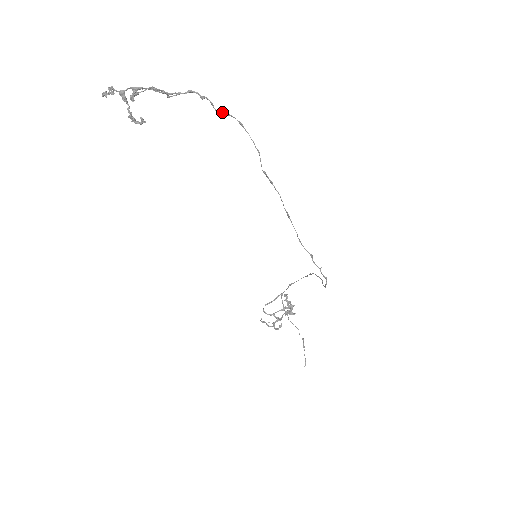
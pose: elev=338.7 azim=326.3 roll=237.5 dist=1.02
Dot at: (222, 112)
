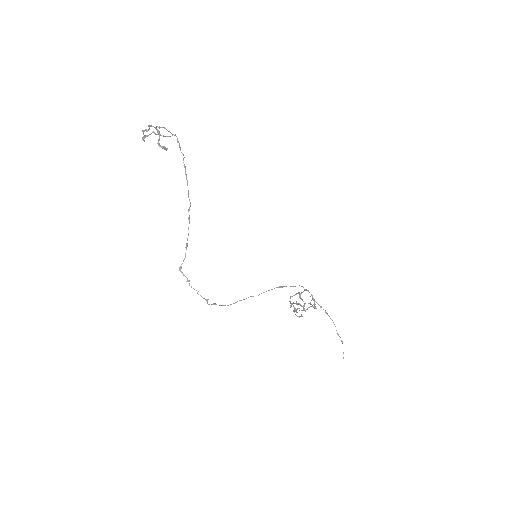
Dot at: (183, 155)
